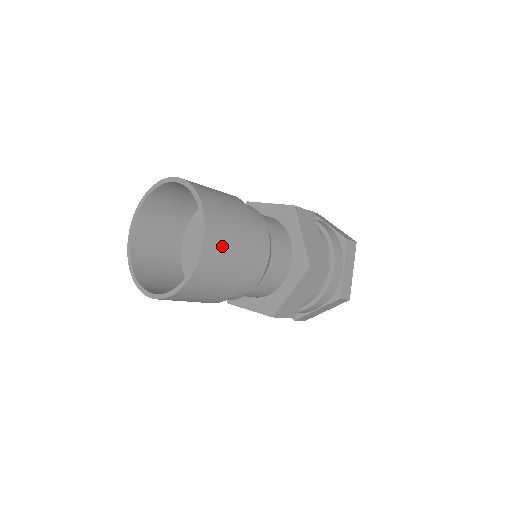
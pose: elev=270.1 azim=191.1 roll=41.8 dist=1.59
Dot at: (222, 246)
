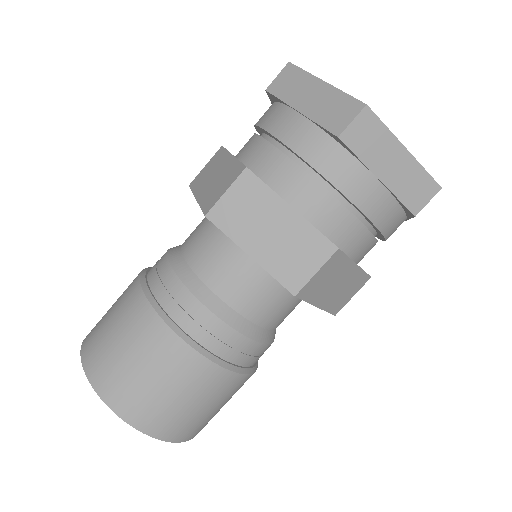
Dot at: (167, 411)
